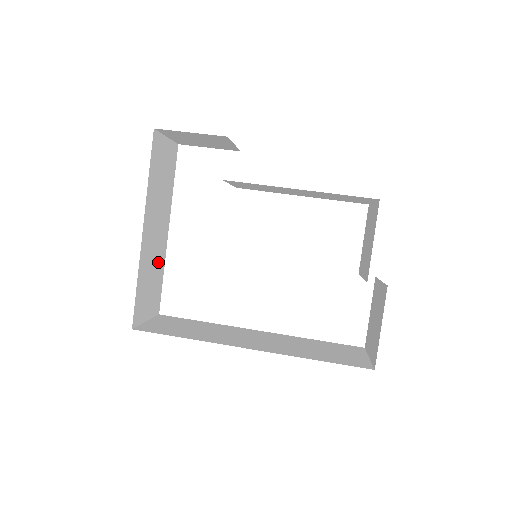
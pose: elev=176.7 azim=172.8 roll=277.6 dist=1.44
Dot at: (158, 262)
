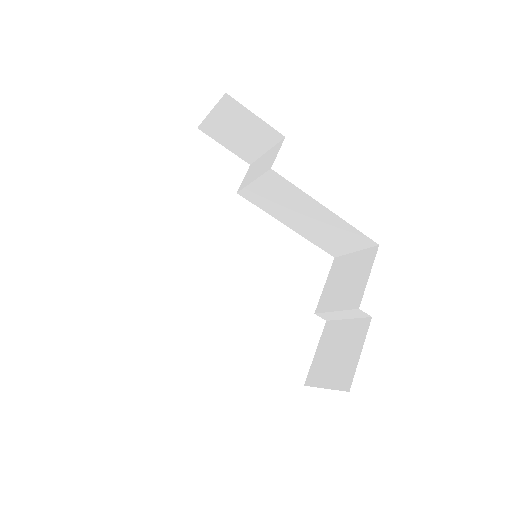
Dot at: occluded
